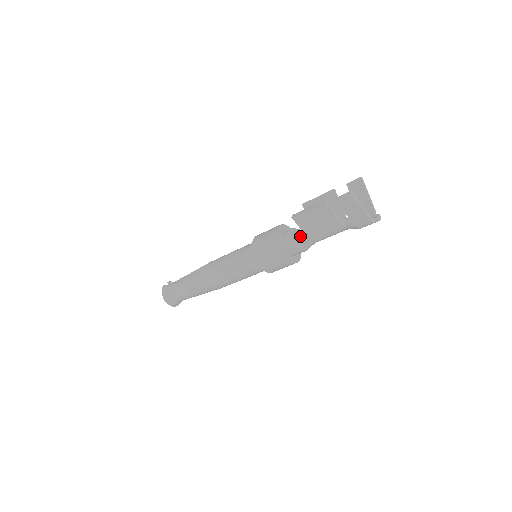
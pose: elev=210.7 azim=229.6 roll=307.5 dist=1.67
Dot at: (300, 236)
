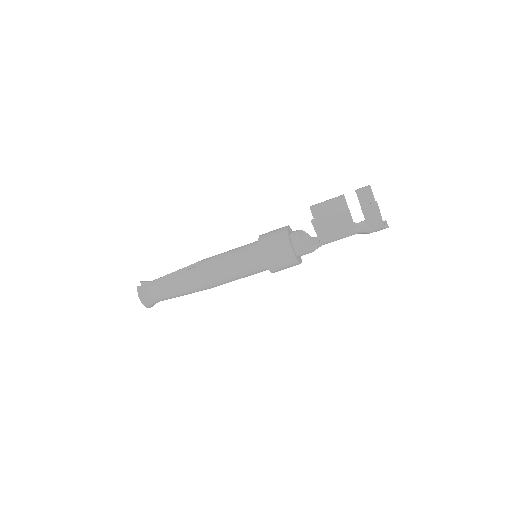
Dot at: (303, 237)
